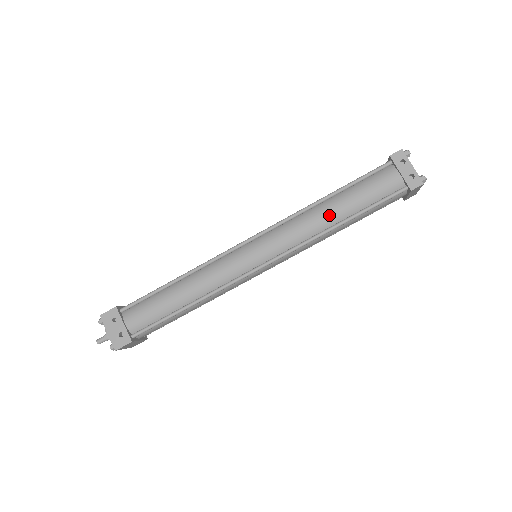
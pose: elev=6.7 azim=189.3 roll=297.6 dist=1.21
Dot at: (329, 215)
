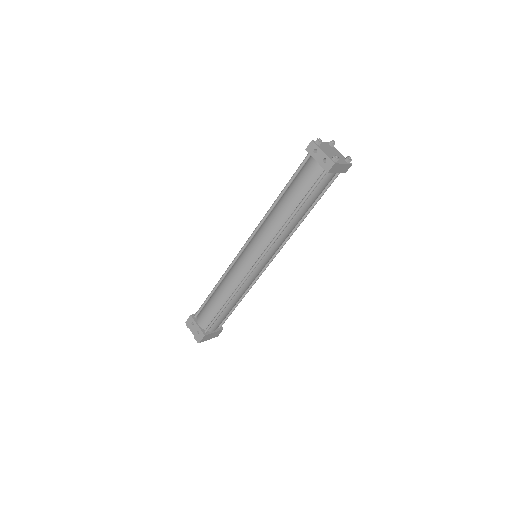
Dot at: (282, 213)
